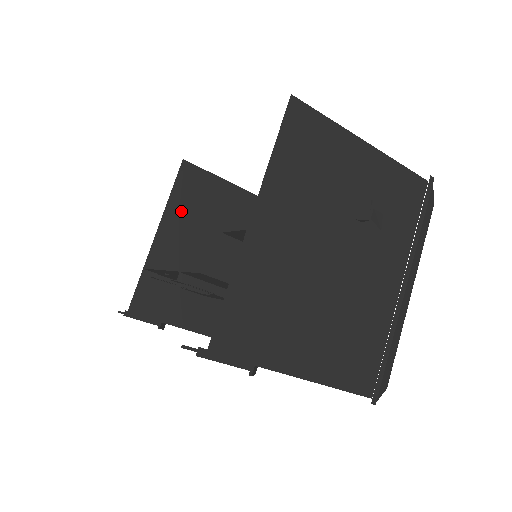
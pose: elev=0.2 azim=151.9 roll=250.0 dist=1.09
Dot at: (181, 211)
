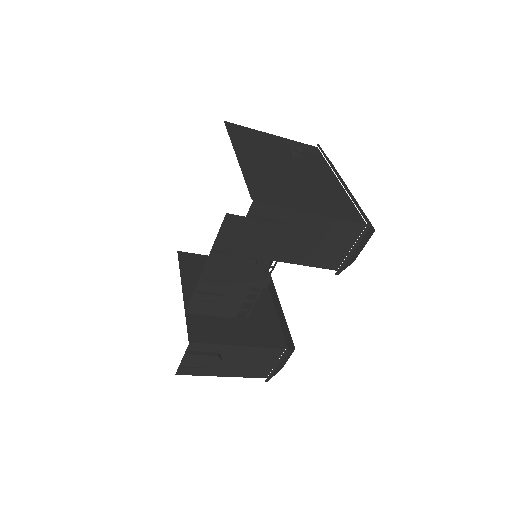
Dot at: (192, 277)
